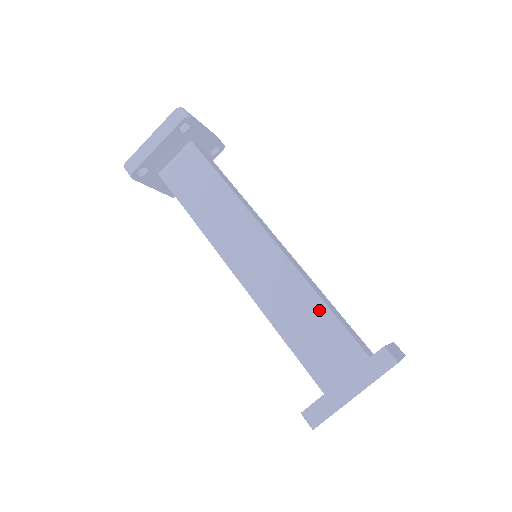
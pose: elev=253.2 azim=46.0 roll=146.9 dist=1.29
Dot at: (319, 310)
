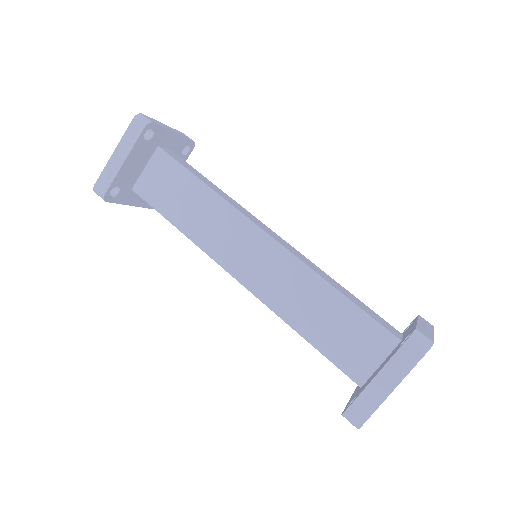
Dot at: (336, 301)
